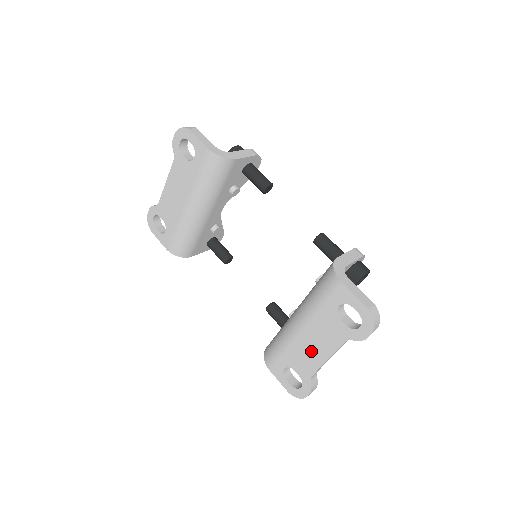
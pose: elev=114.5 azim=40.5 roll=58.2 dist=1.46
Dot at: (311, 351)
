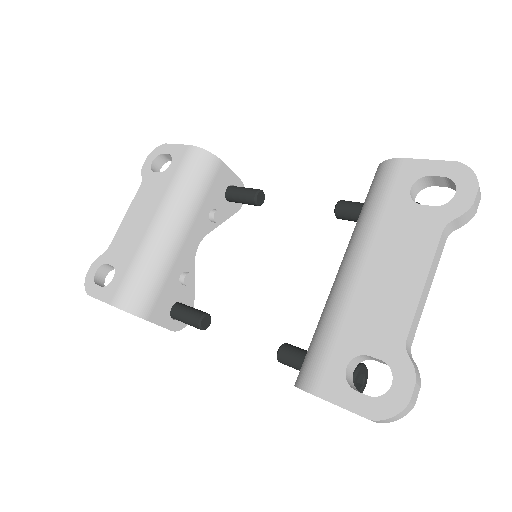
Dot at: (389, 291)
